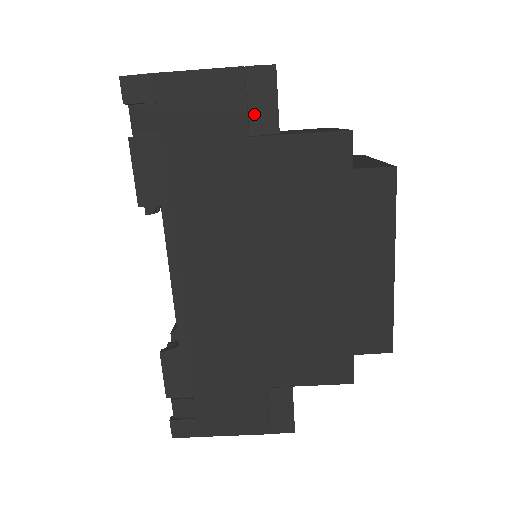
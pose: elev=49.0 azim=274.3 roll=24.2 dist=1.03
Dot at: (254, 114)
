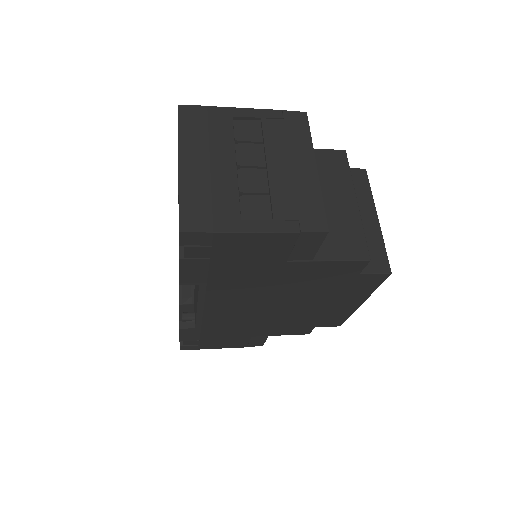
Dot at: (296, 252)
